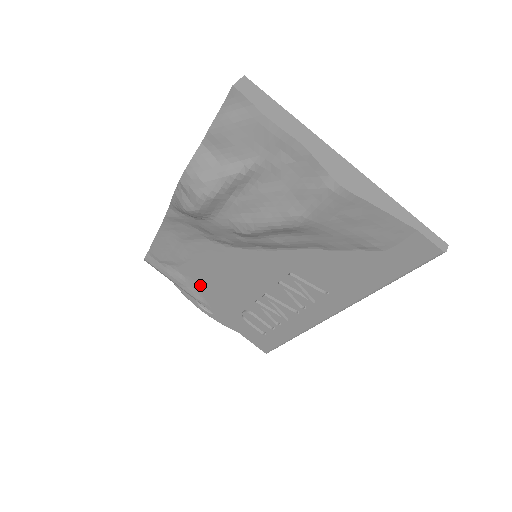
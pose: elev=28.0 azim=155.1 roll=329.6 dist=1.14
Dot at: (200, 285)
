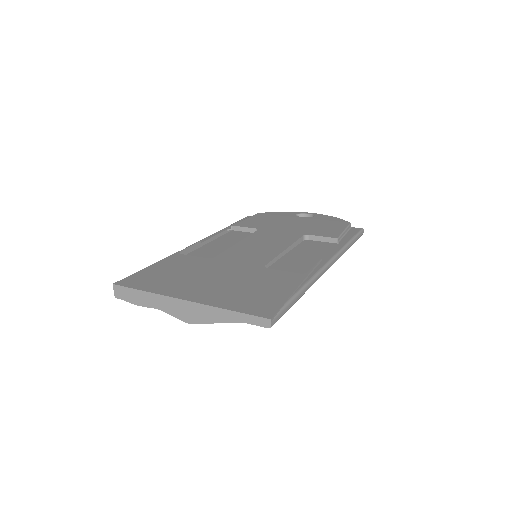
Dot at: occluded
